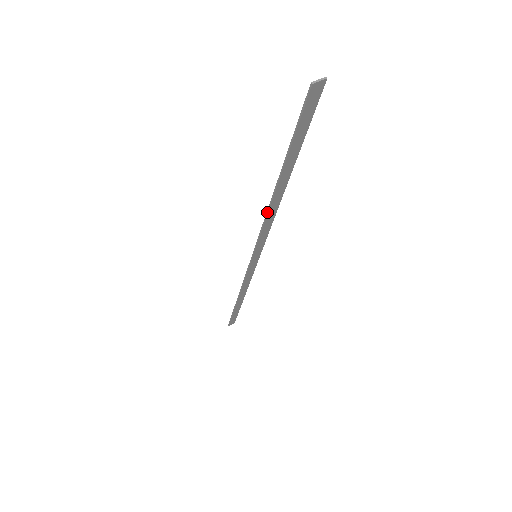
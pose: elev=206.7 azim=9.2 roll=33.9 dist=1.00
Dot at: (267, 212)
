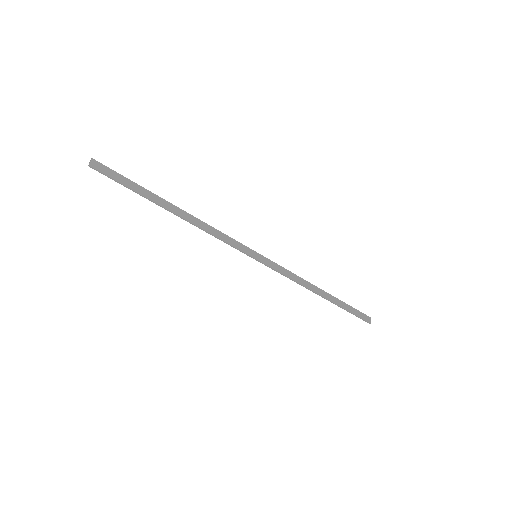
Dot at: (198, 227)
